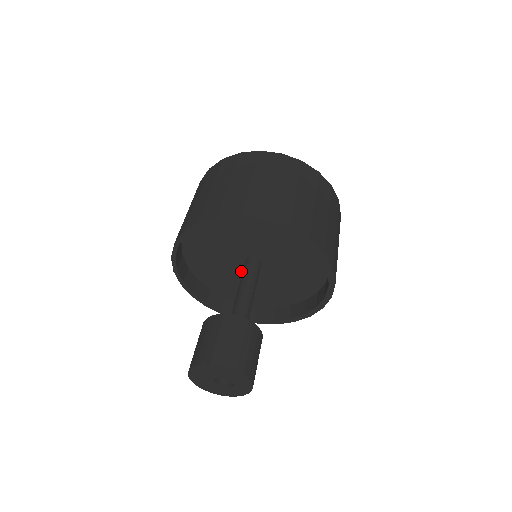
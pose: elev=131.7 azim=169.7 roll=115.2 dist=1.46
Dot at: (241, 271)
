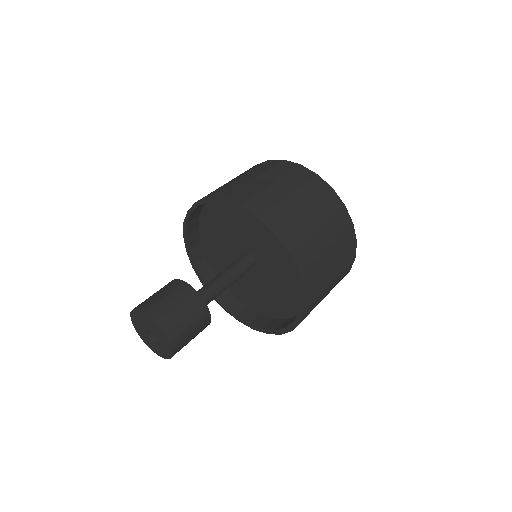
Dot at: occluded
